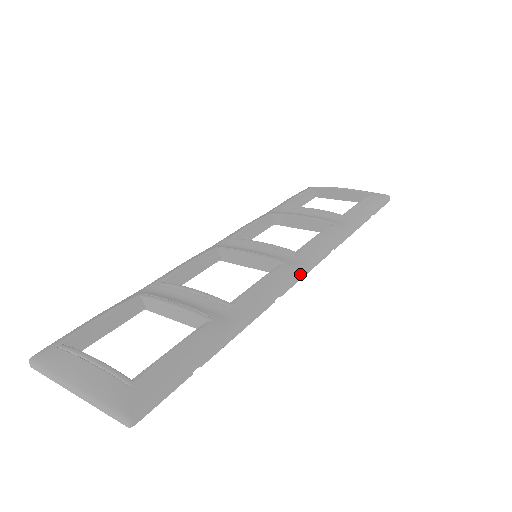
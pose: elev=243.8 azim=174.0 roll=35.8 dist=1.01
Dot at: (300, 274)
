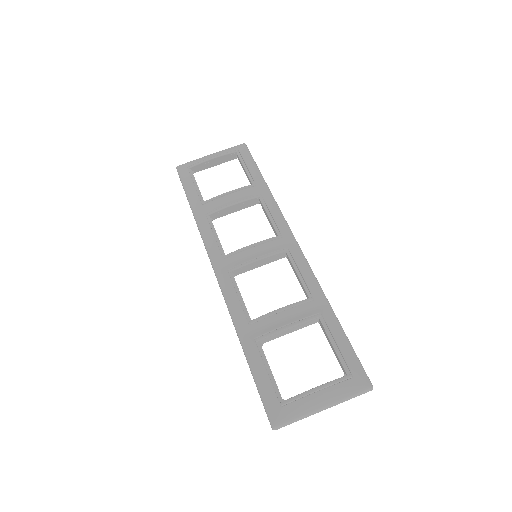
Dot at: (300, 248)
